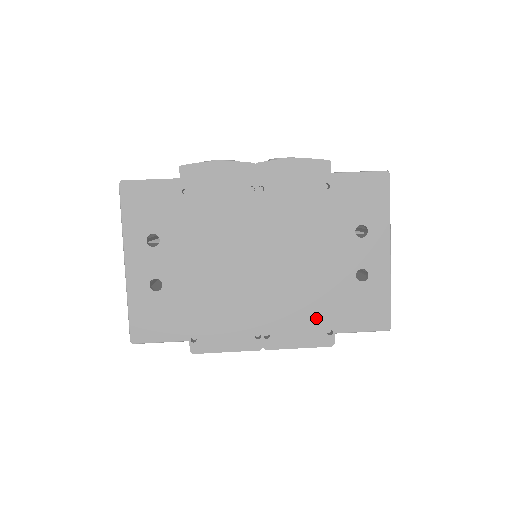
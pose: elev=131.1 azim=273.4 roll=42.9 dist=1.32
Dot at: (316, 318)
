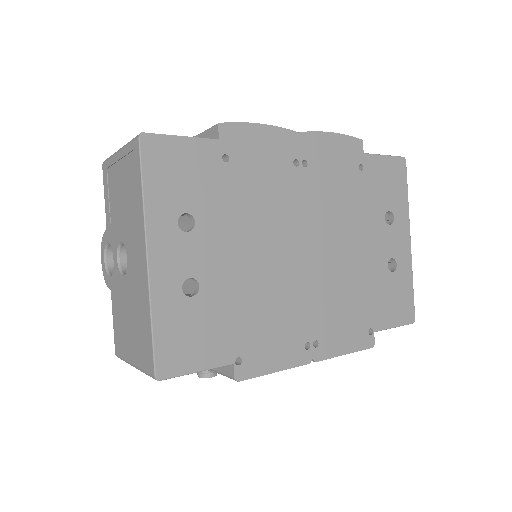
Dot at: (358, 316)
